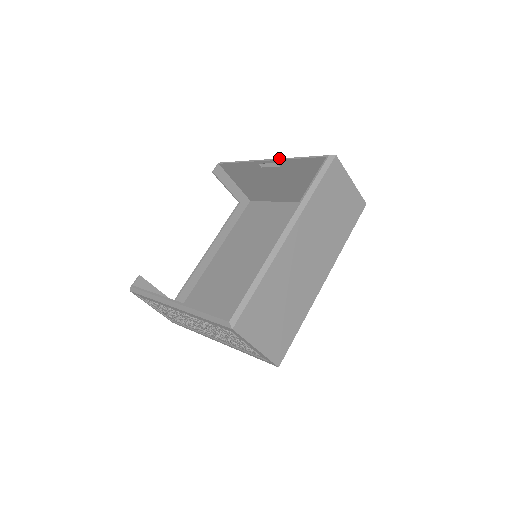
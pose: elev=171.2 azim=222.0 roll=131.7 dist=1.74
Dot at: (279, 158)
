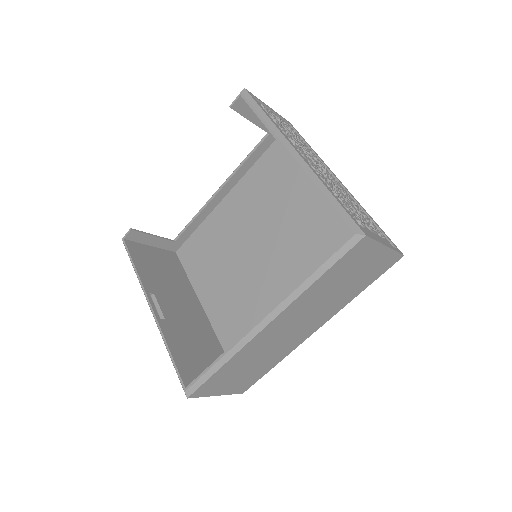
Dot at: (303, 169)
